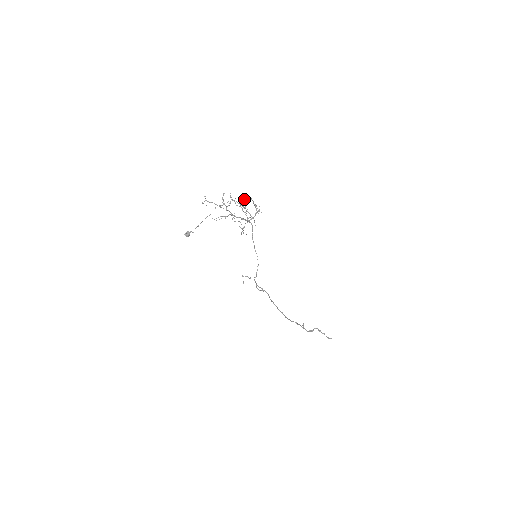
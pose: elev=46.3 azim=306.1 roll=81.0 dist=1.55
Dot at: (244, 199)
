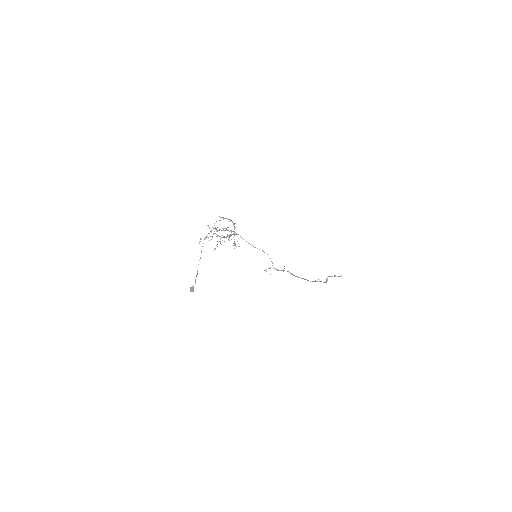
Dot at: occluded
